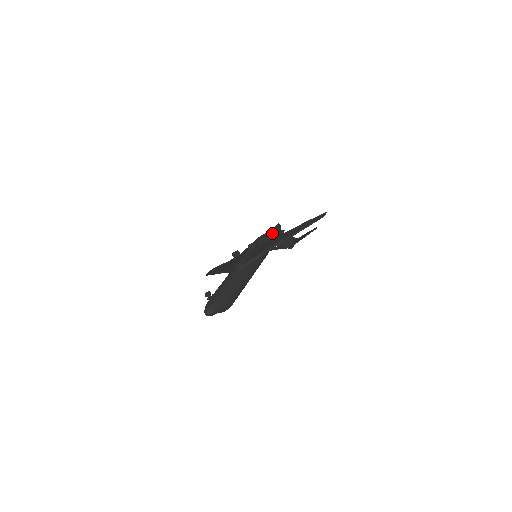
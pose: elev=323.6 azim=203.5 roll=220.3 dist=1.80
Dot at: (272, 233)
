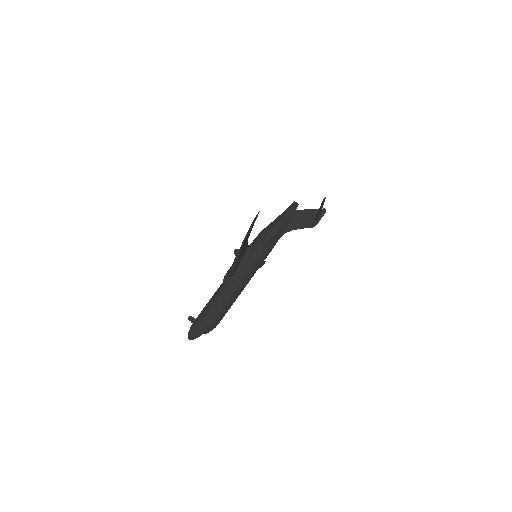
Dot at: occluded
